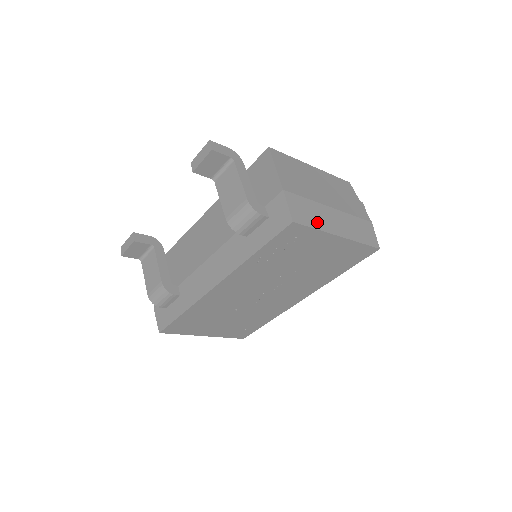
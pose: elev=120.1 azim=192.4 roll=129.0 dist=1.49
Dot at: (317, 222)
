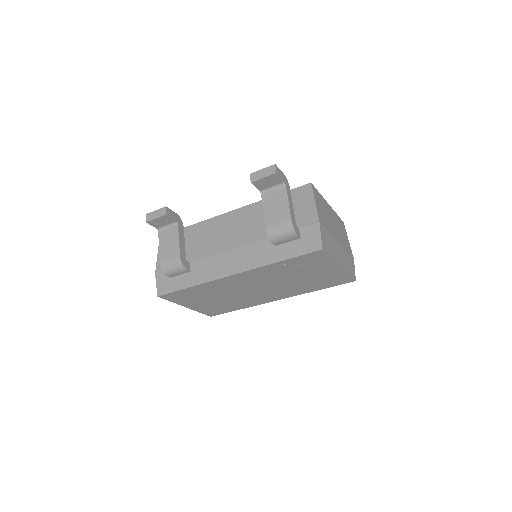
Dot at: (332, 252)
